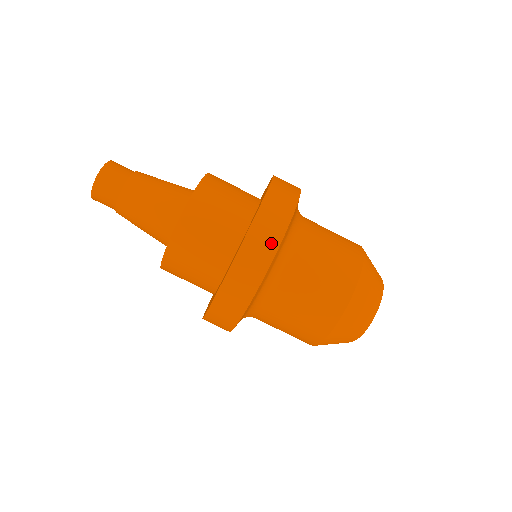
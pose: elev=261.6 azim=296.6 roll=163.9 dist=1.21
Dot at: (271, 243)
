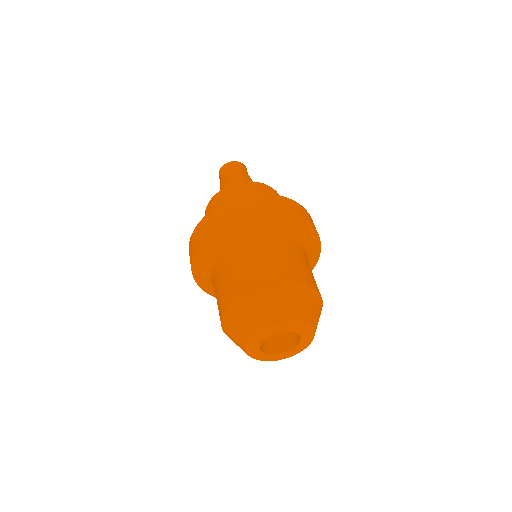
Dot at: (298, 212)
